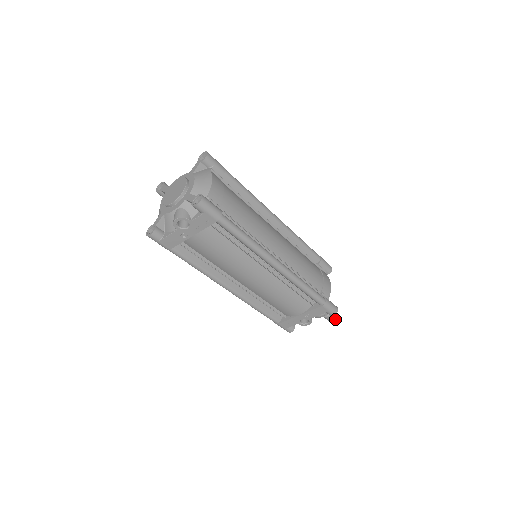
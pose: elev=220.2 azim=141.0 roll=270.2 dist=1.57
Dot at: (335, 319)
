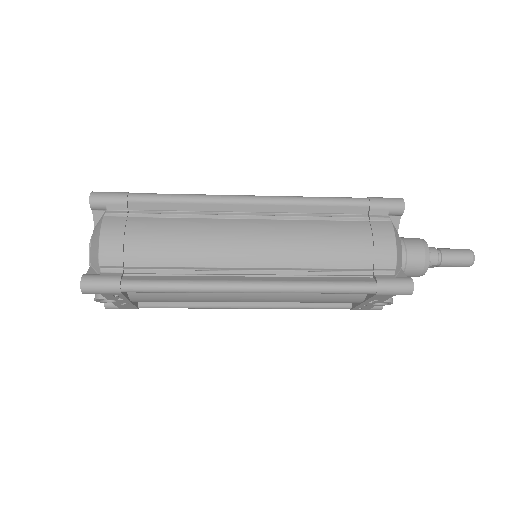
Dot at: (458, 263)
